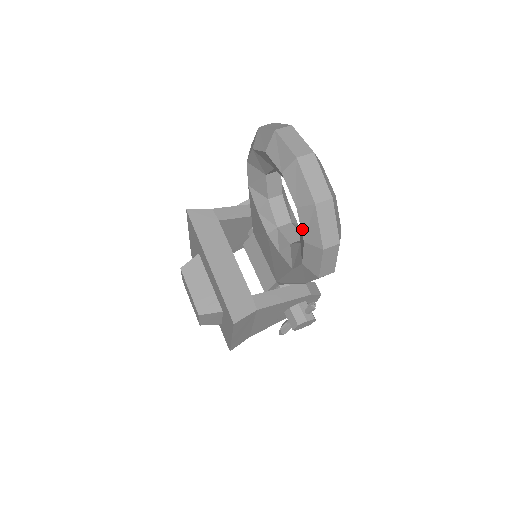
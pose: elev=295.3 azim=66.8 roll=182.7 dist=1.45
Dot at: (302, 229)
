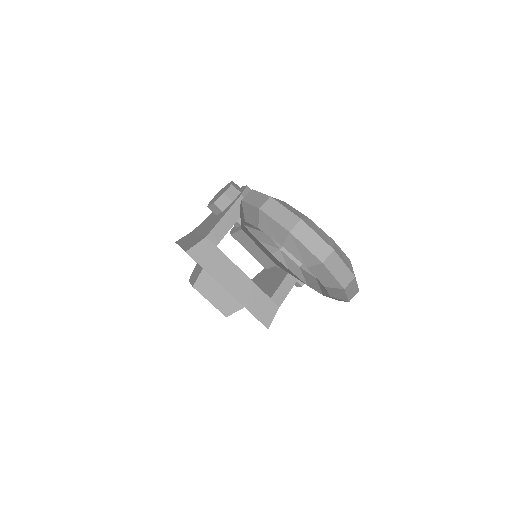
Dot at: (329, 293)
